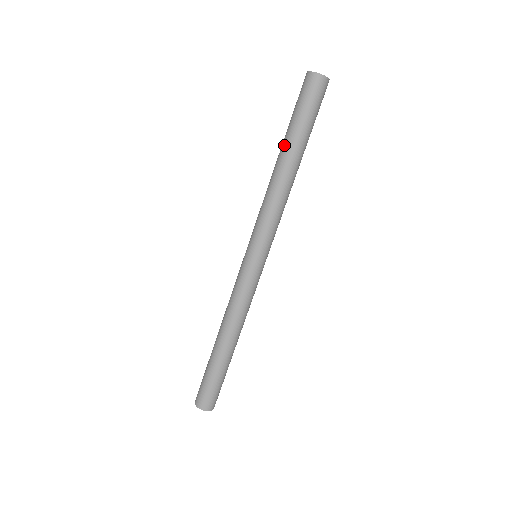
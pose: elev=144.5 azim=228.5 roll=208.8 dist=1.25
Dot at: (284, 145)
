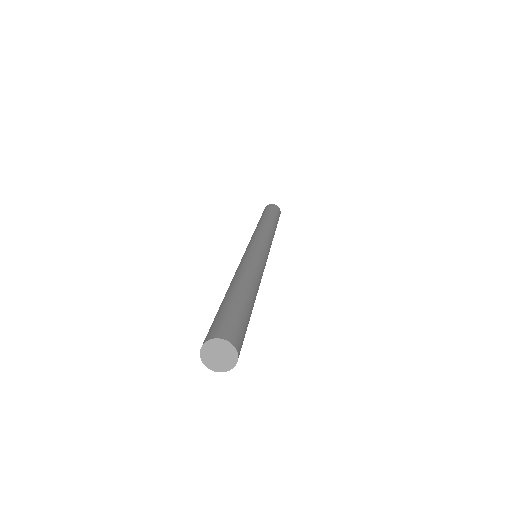
Dot at: (264, 217)
